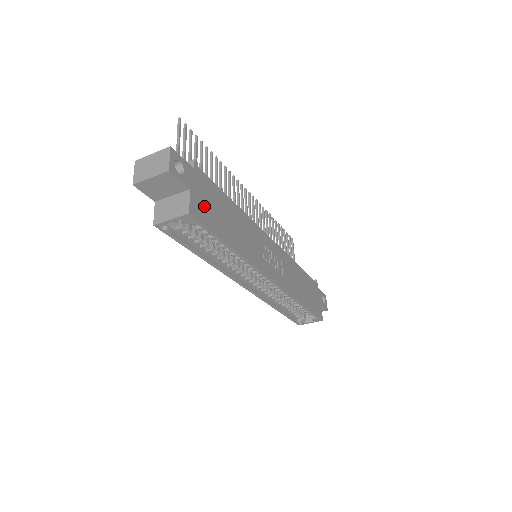
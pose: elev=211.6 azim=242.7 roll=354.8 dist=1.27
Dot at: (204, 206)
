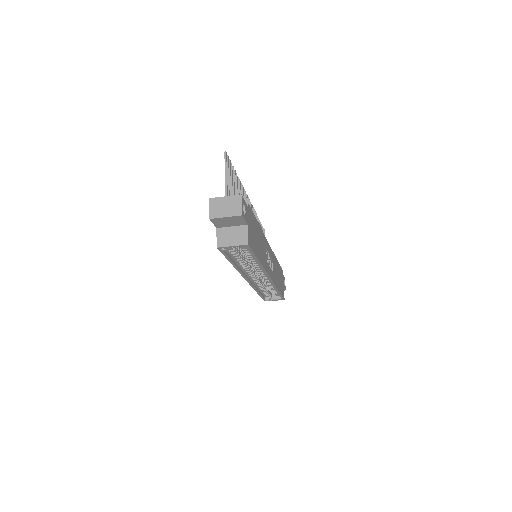
Dot at: (251, 235)
